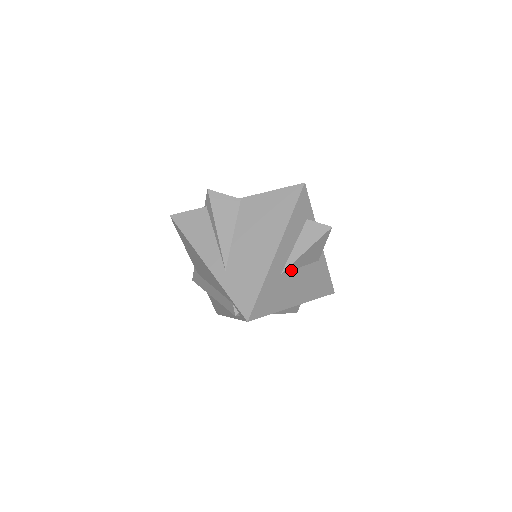
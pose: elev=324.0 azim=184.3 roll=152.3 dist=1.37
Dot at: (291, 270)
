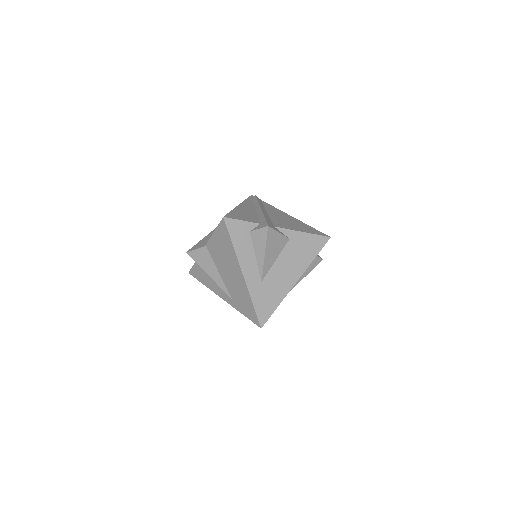
Dot at: (268, 270)
